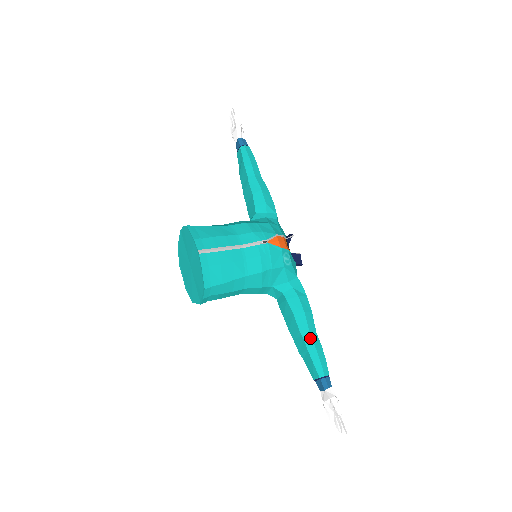
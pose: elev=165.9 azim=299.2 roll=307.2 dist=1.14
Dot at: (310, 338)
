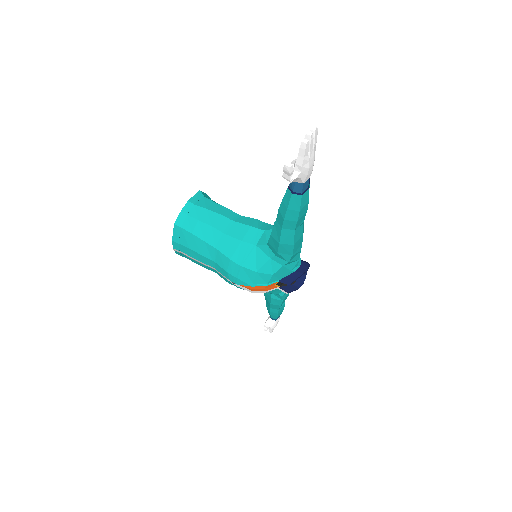
Dot at: (269, 308)
